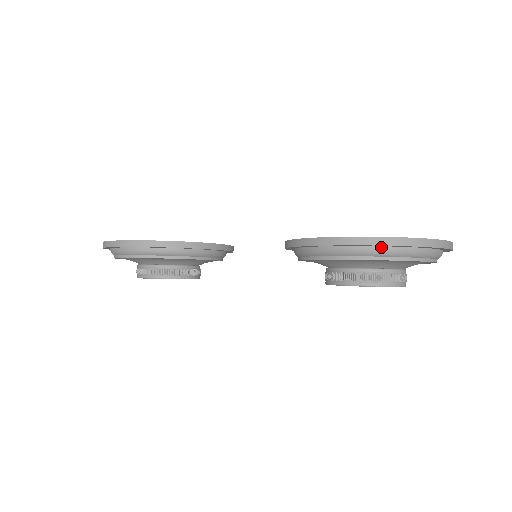
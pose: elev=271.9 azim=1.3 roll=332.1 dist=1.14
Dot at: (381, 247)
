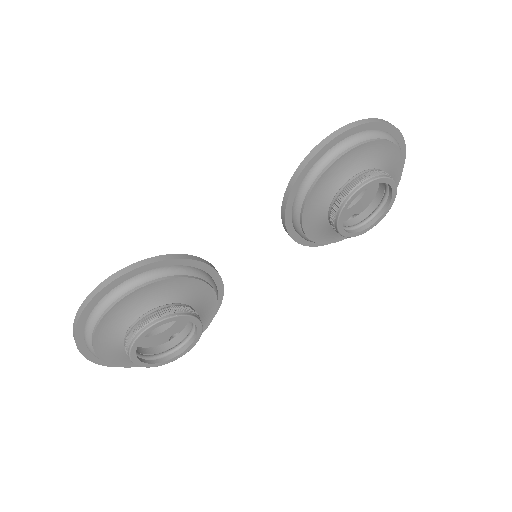
Dot at: (365, 131)
